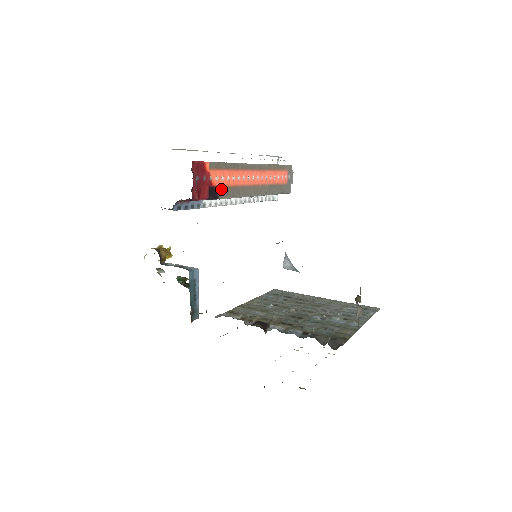
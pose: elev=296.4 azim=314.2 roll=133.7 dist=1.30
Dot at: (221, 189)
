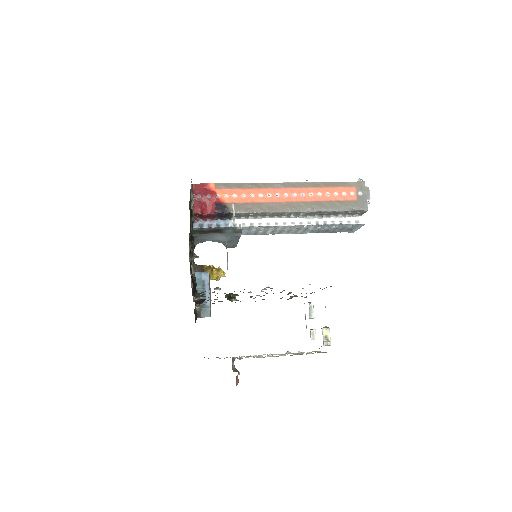
Dot at: (234, 205)
